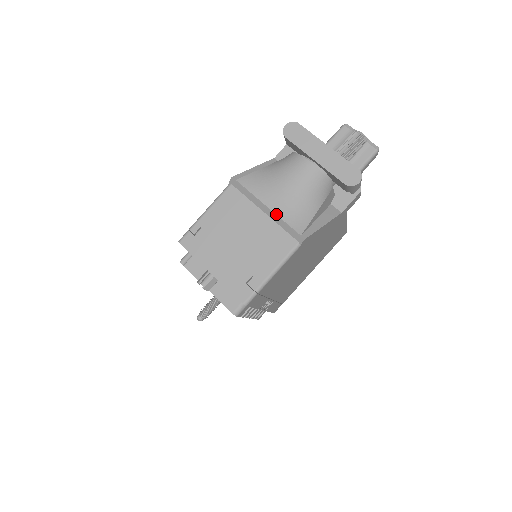
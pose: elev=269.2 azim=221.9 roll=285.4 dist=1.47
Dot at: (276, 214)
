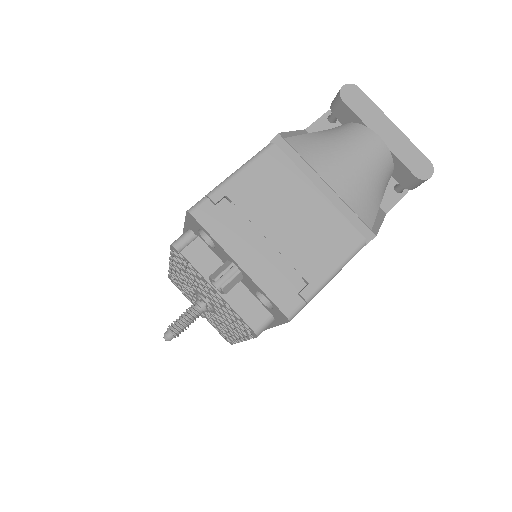
Dot at: (339, 195)
